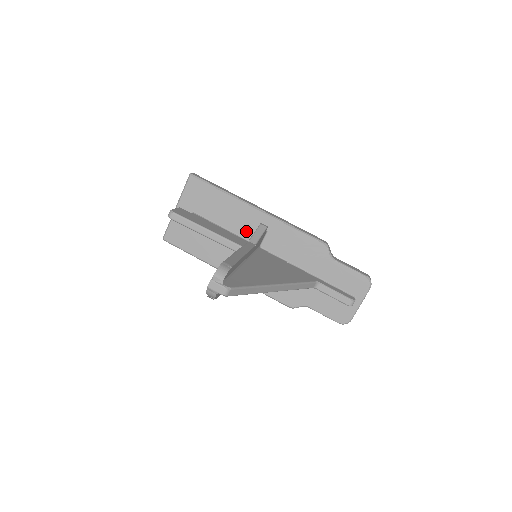
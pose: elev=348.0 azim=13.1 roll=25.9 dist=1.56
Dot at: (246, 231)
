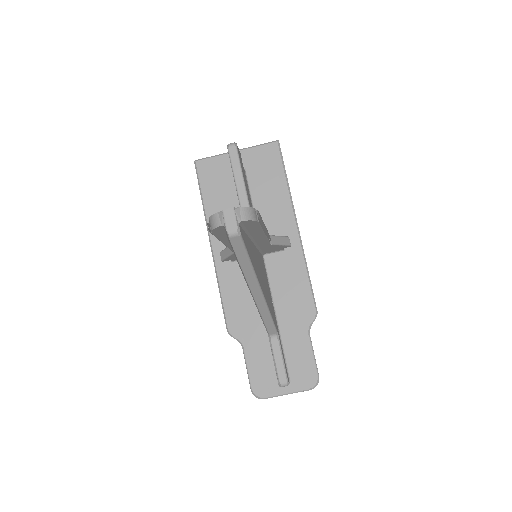
Dot at: (268, 231)
